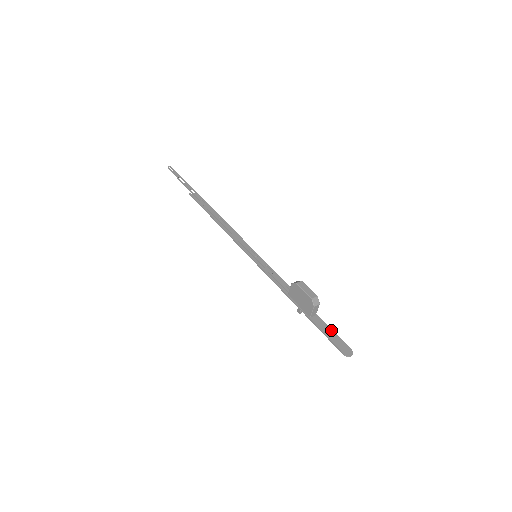
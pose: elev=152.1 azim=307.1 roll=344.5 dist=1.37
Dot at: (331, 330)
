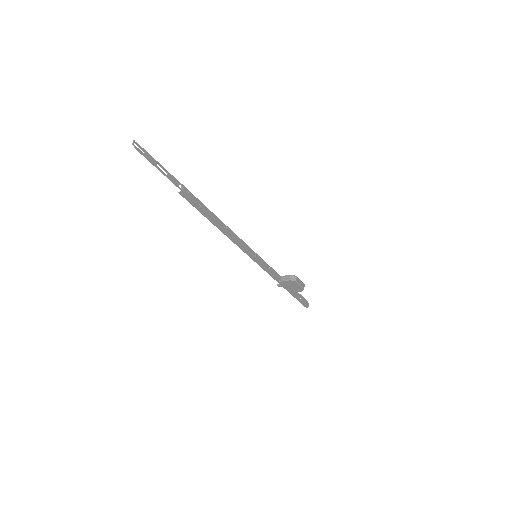
Dot at: (299, 294)
